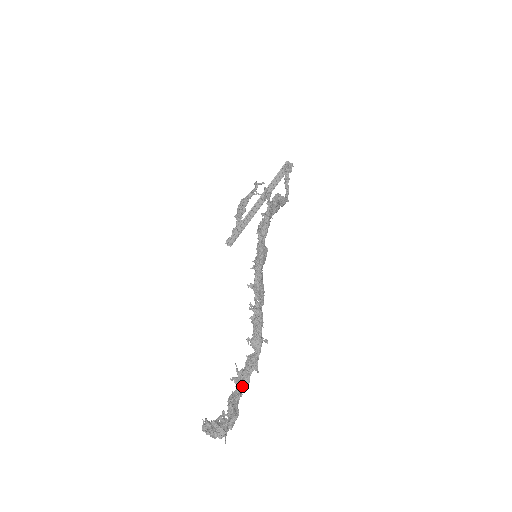
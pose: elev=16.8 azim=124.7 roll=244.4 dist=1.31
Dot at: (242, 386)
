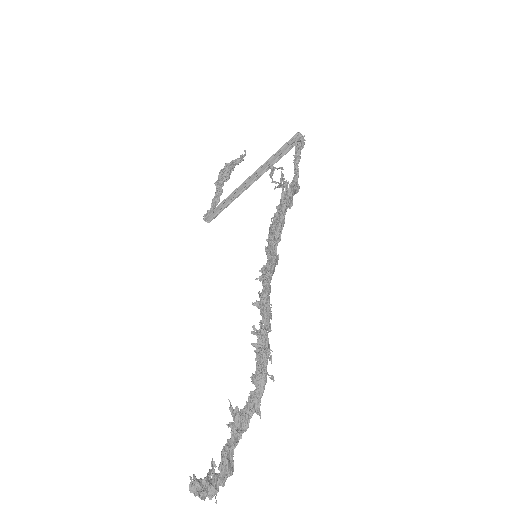
Dot at: (239, 433)
